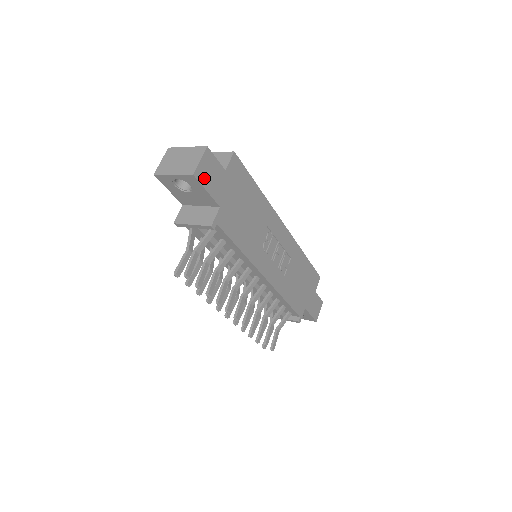
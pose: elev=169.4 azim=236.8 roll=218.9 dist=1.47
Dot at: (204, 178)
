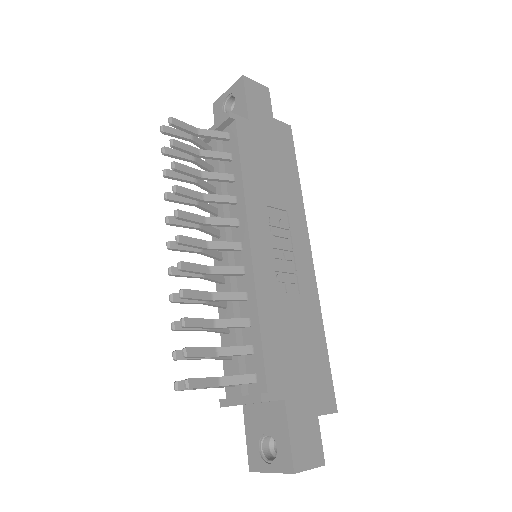
Dot at: (250, 91)
